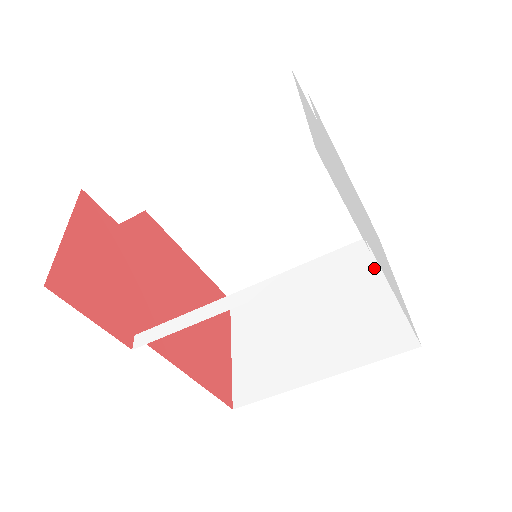
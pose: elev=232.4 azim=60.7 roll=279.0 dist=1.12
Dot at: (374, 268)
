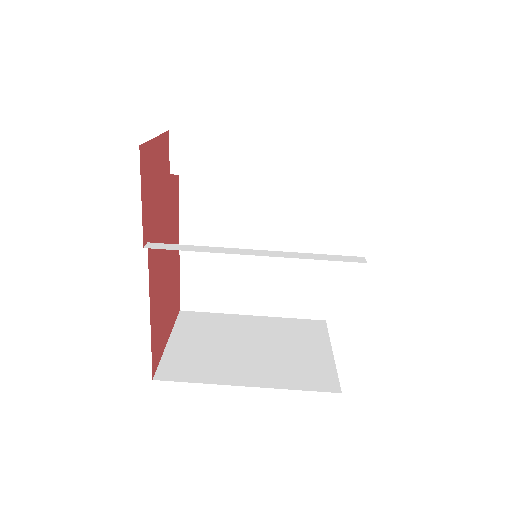
Dot at: (317, 336)
